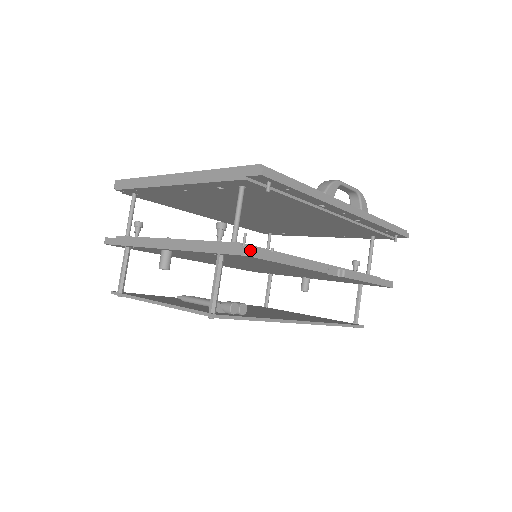
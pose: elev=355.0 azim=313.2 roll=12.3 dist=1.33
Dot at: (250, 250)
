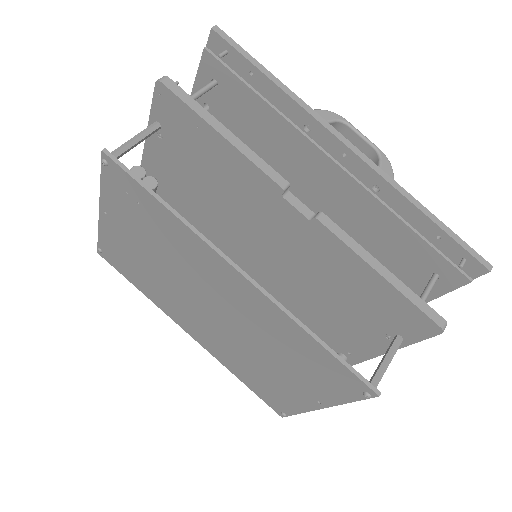
Dot at: (164, 78)
